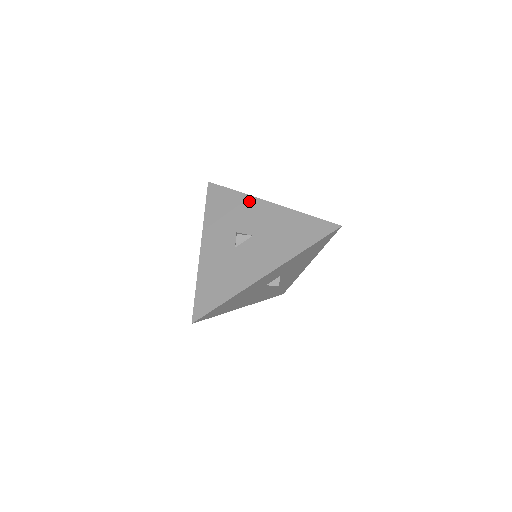
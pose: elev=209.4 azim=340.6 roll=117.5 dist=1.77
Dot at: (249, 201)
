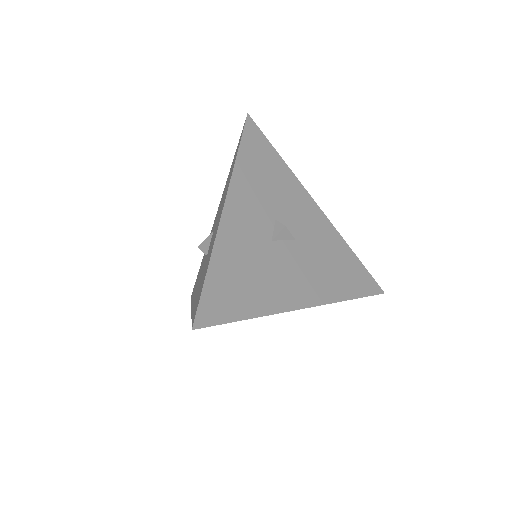
Dot at: occluded
